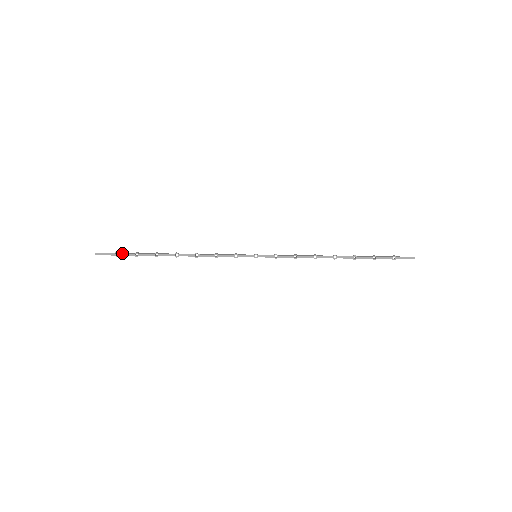
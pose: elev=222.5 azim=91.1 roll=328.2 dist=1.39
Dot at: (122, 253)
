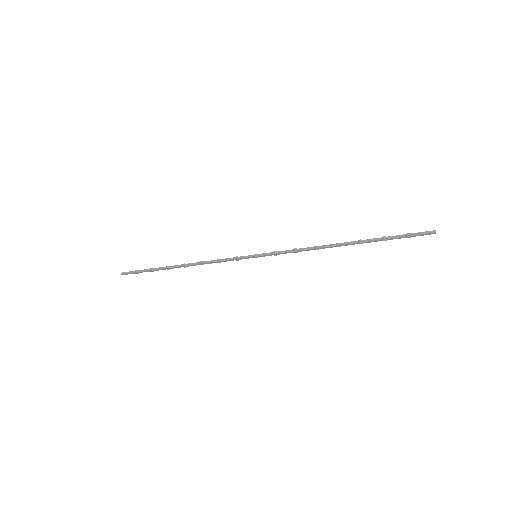
Dot at: (140, 271)
